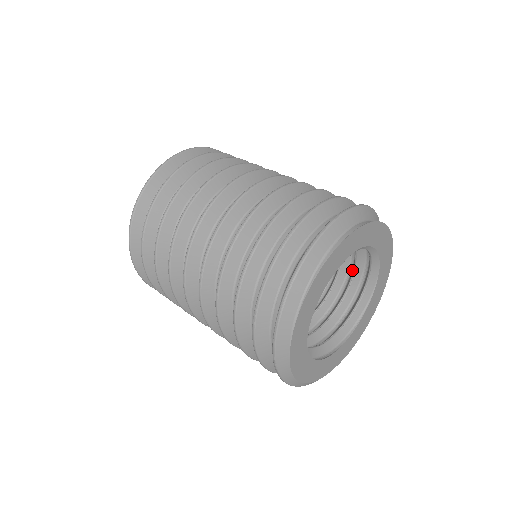
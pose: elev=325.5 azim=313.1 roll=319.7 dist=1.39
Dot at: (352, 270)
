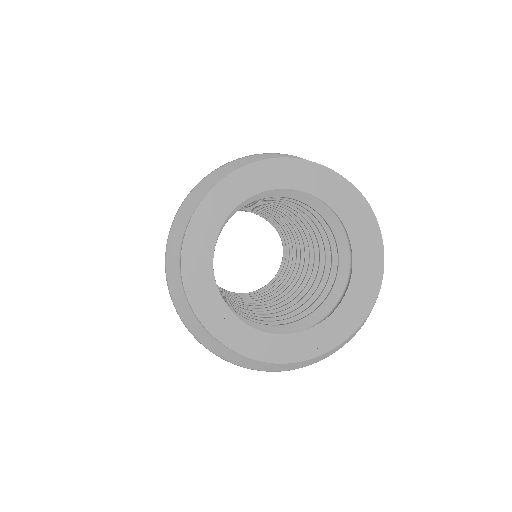
Dot at: occluded
